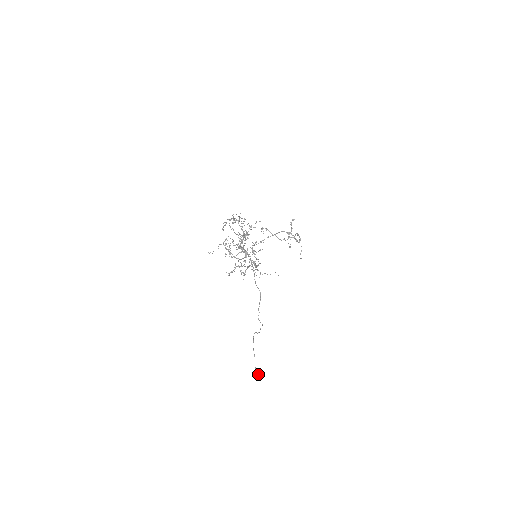
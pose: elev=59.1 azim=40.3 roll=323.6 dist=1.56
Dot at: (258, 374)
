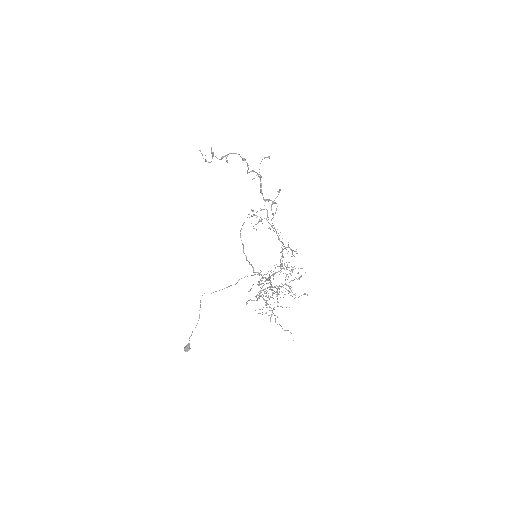
Dot at: occluded
